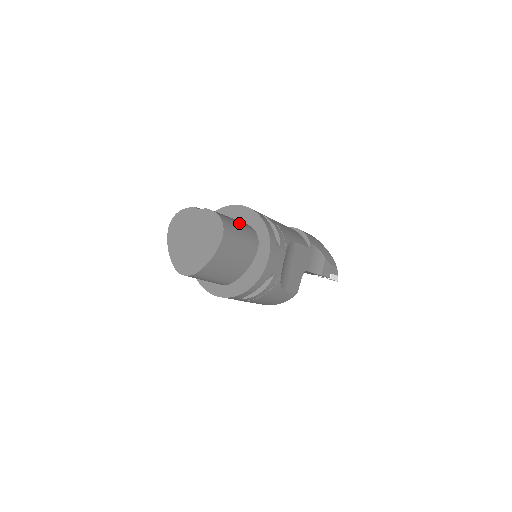
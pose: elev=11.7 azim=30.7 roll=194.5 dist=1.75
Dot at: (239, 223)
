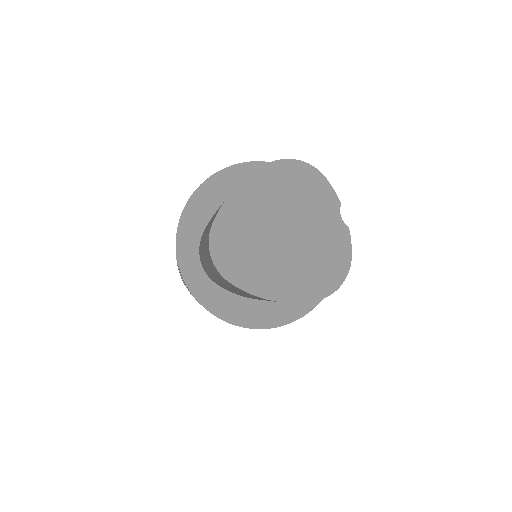
Dot at: occluded
